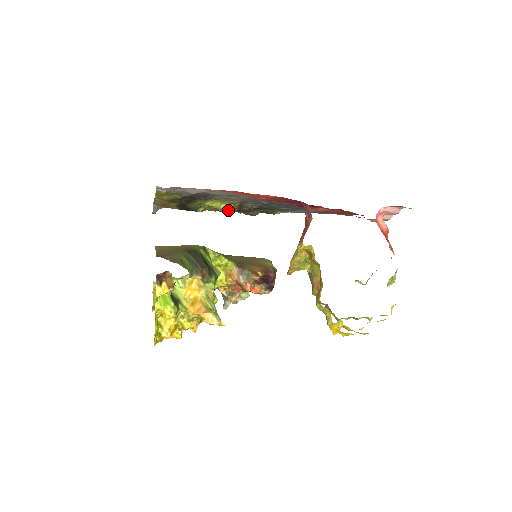
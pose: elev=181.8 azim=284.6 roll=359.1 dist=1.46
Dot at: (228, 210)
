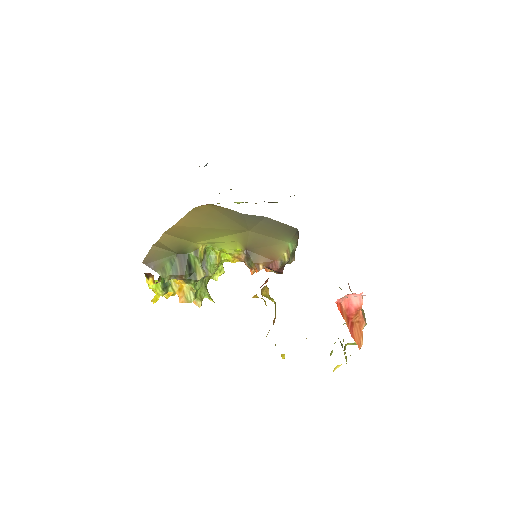
Dot at: (246, 202)
